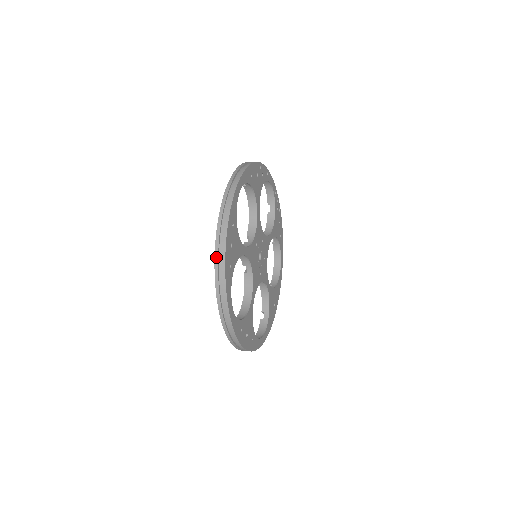
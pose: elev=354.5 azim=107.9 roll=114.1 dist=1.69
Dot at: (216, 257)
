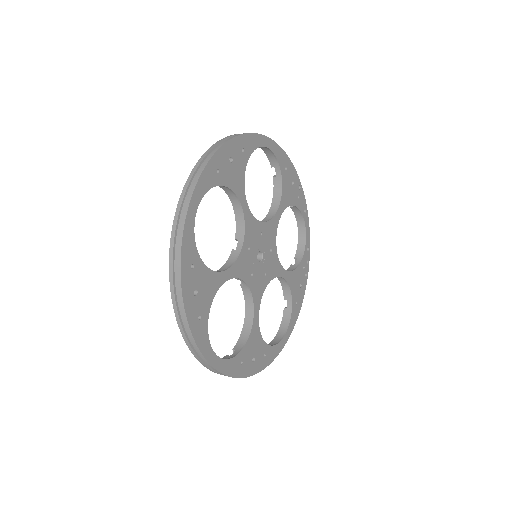
Dot at: (208, 151)
